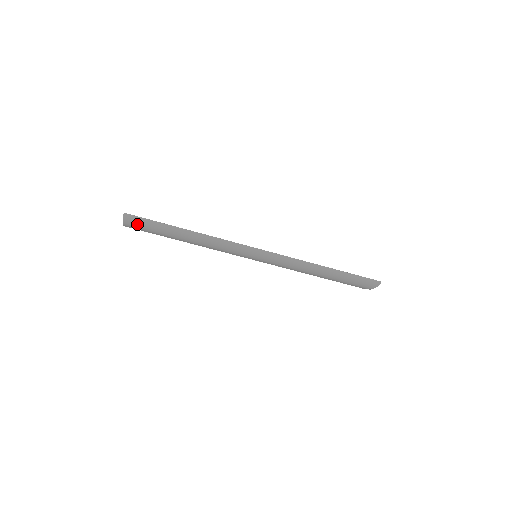
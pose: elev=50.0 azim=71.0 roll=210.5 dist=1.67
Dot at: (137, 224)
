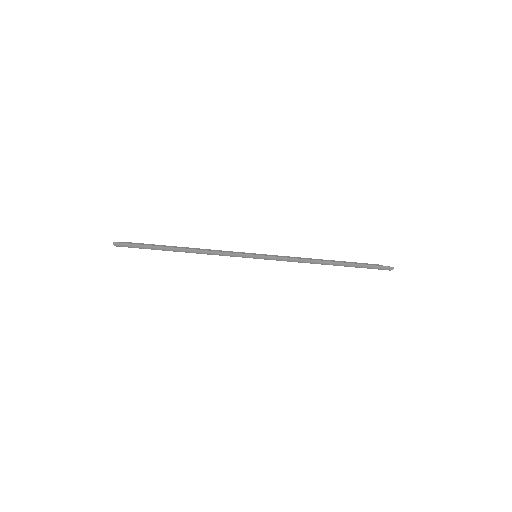
Dot at: (129, 247)
